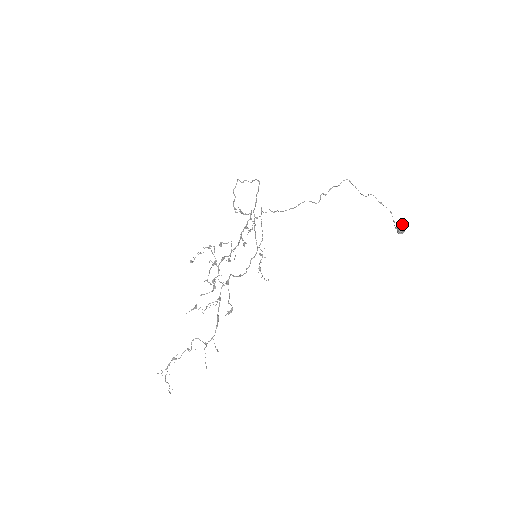
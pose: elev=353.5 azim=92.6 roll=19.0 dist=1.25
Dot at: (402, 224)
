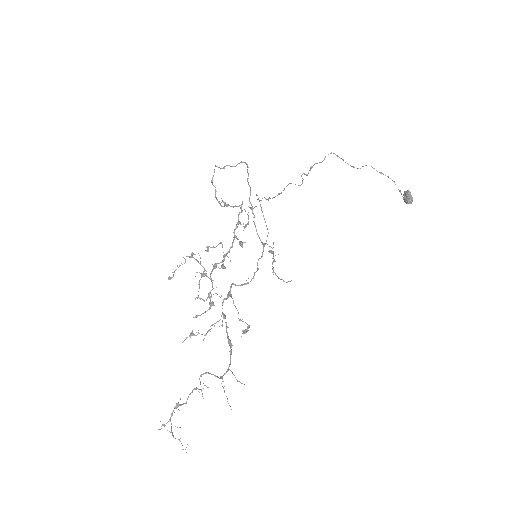
Dot at: (409, 193)
